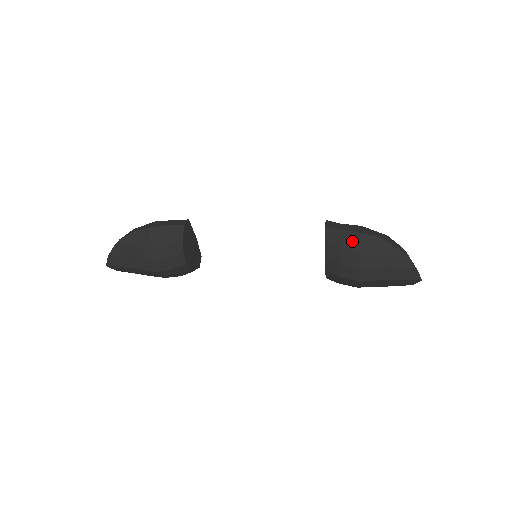
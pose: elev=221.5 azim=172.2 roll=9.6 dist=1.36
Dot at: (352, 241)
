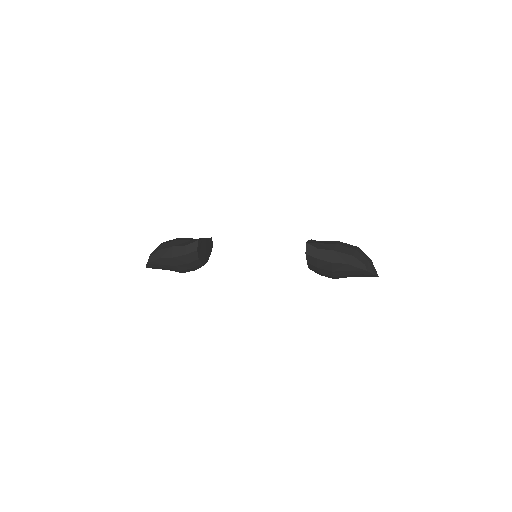
Dot at: (326, 266)
